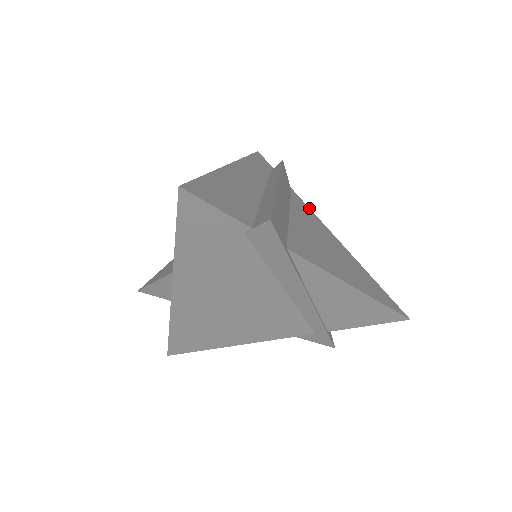
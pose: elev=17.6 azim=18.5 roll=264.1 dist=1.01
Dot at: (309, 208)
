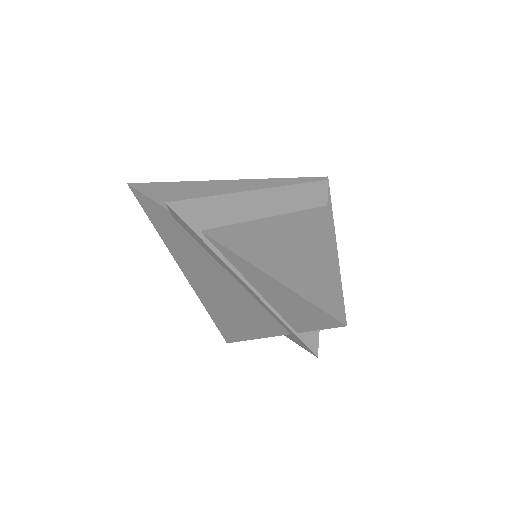
Dot at: (333, 220)
